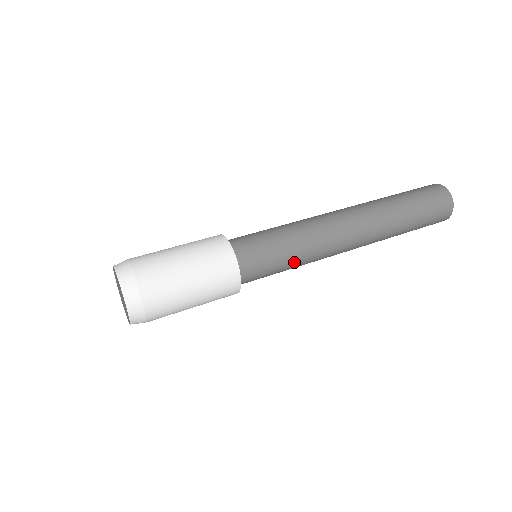
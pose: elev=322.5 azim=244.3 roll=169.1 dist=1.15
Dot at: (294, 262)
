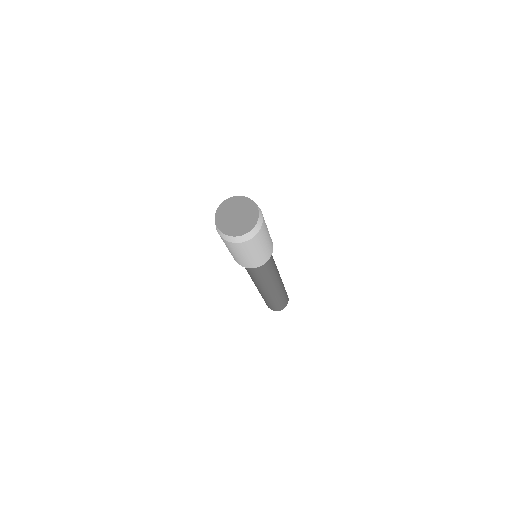
Dot at: occluded
